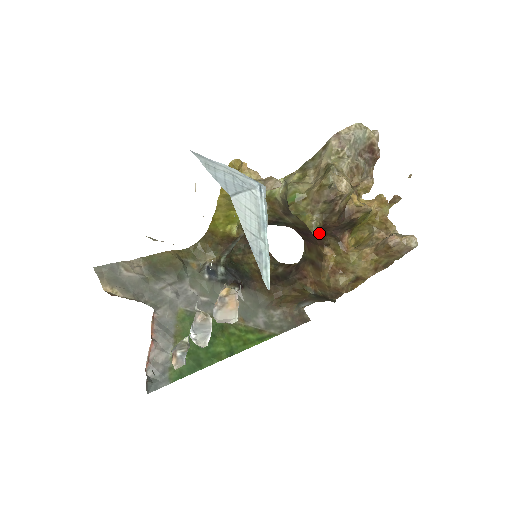
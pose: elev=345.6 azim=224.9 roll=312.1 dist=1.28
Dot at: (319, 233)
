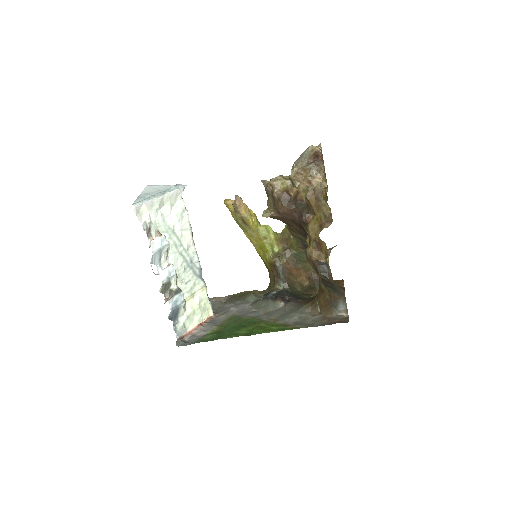
Dot at: (303, 229)
